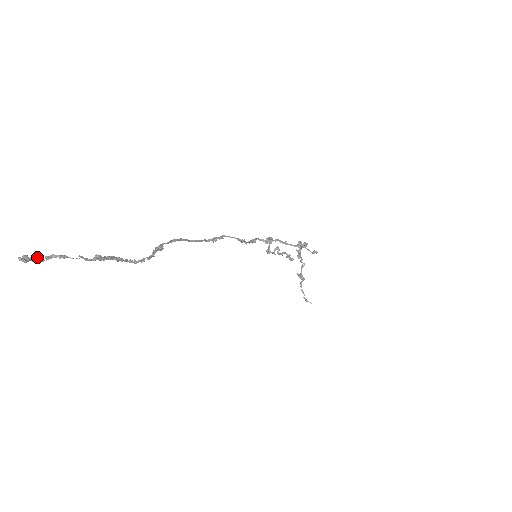
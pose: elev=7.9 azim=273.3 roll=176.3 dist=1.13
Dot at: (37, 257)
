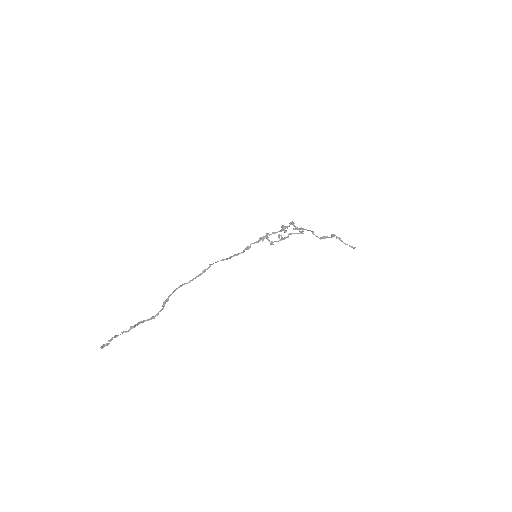
Dot at: (106, 343)
